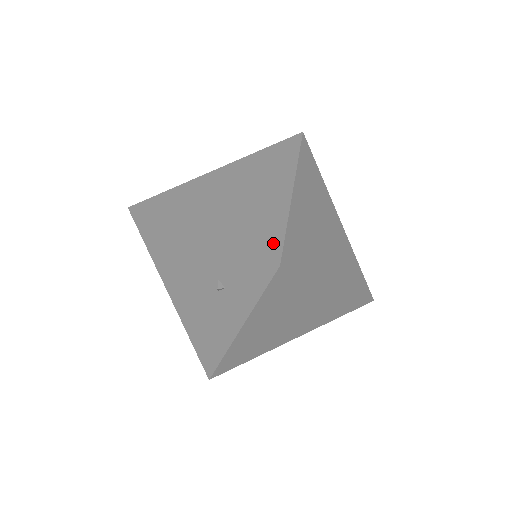
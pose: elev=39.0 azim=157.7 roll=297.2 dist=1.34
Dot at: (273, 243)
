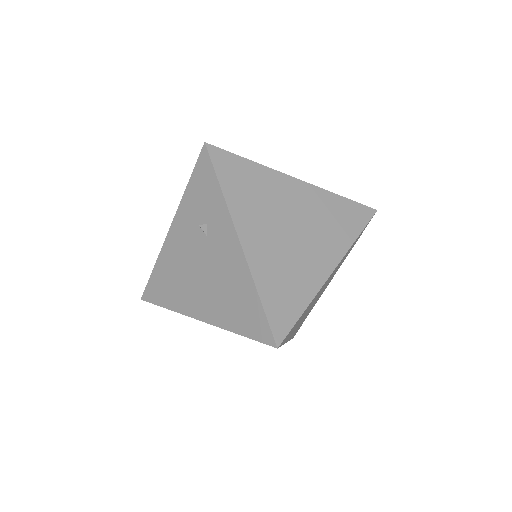
Dot at: occluded
